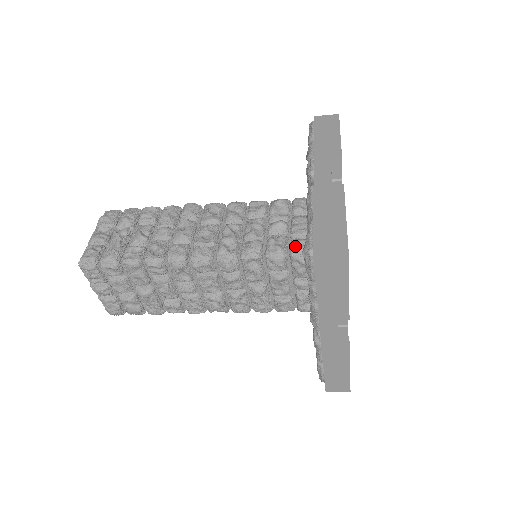
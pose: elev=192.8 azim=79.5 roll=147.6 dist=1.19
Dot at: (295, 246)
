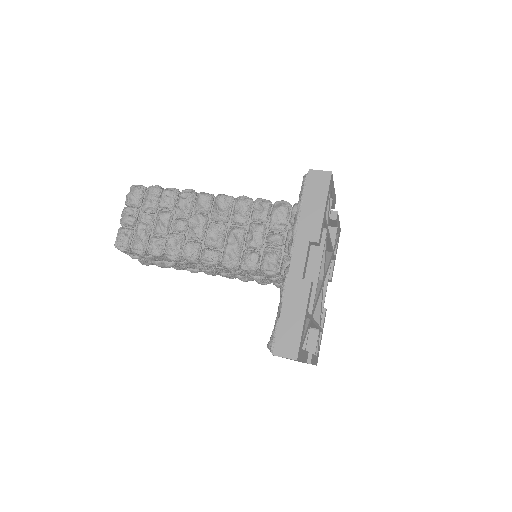
Dot at: (285, 267)
